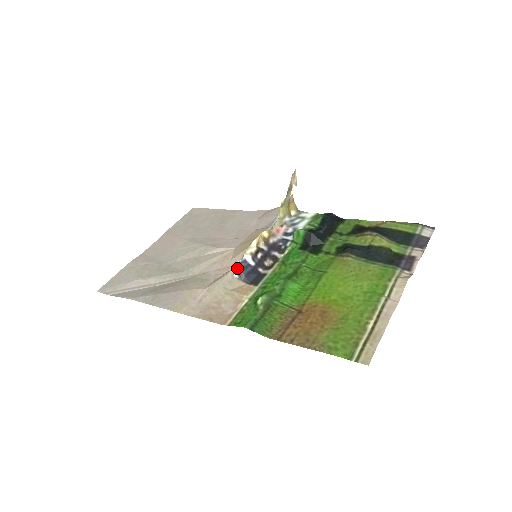
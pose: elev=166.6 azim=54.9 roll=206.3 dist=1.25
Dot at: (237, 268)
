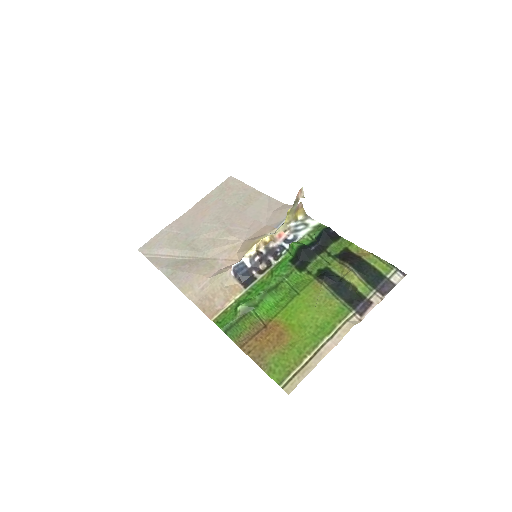
Dot at: (234, 269)
